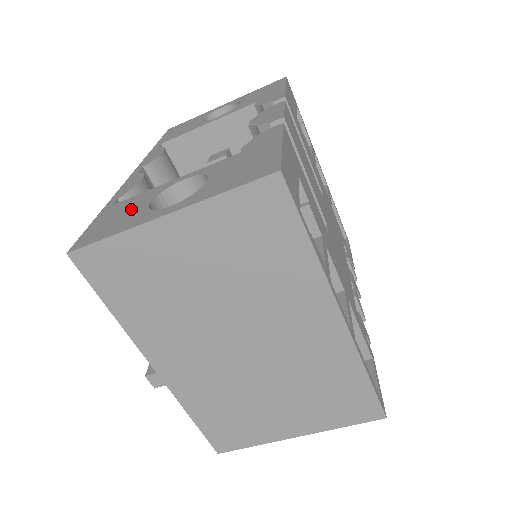
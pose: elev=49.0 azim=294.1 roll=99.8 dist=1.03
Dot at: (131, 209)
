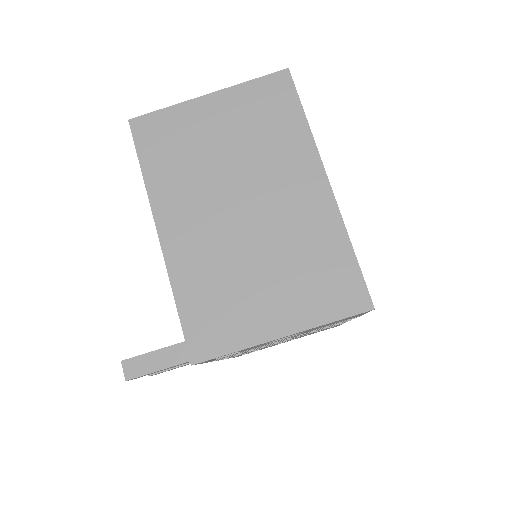
Dot at: occluded
